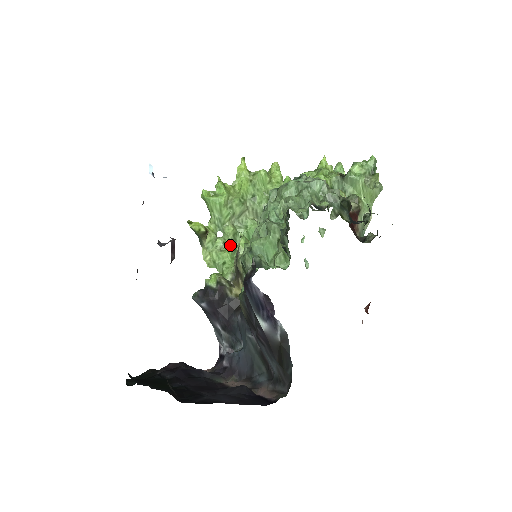
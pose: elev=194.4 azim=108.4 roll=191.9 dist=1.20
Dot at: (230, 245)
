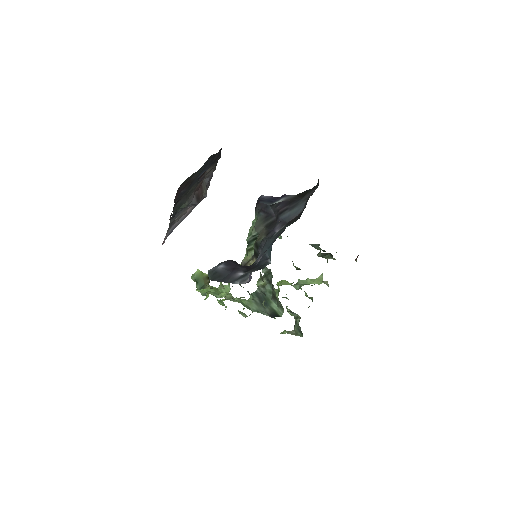
Dot at: occluded
